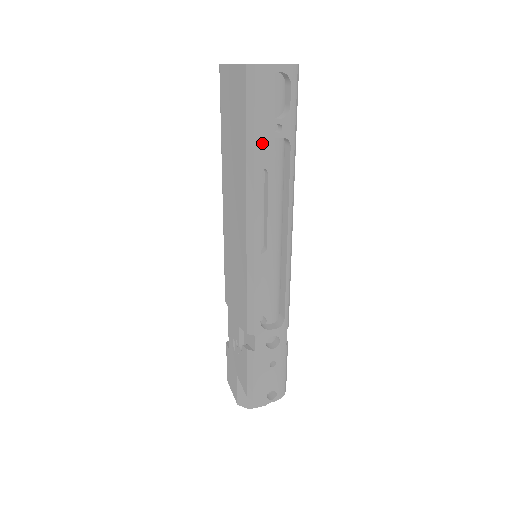
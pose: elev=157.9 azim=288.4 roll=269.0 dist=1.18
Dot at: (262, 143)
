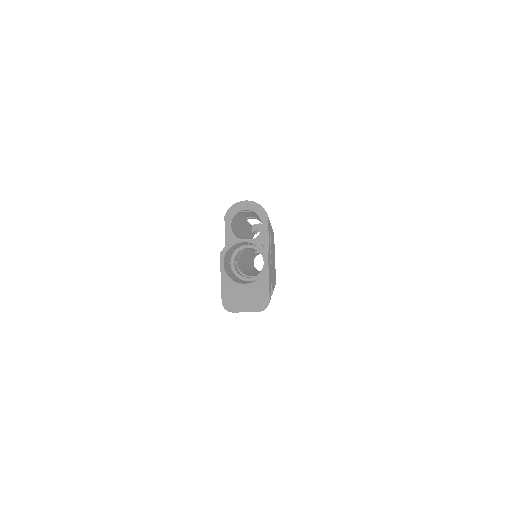
Dot at: (252, 226)
